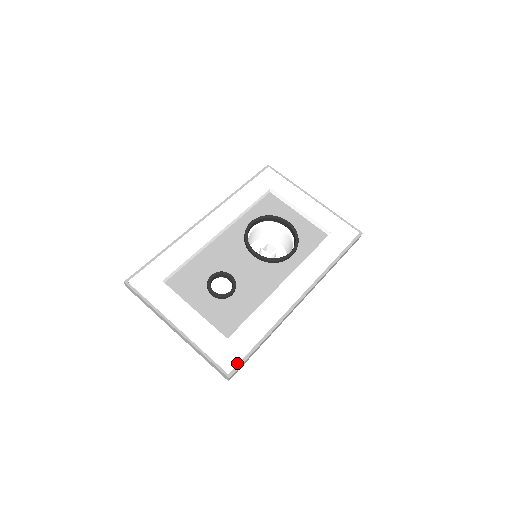
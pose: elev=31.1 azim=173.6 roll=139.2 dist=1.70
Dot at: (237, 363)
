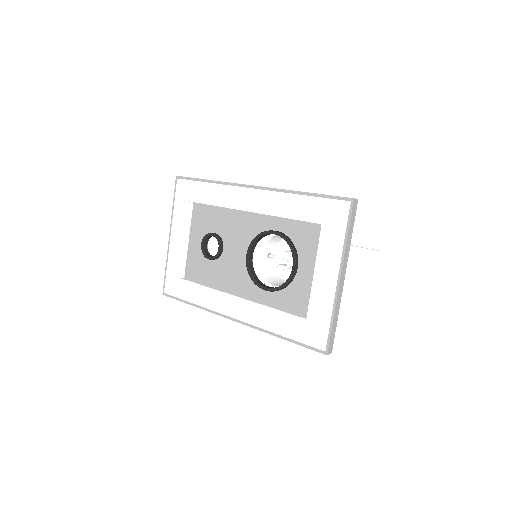
Dot at: (171, 294)
